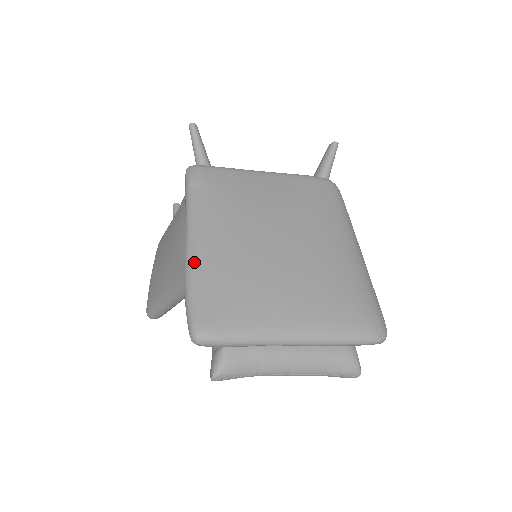
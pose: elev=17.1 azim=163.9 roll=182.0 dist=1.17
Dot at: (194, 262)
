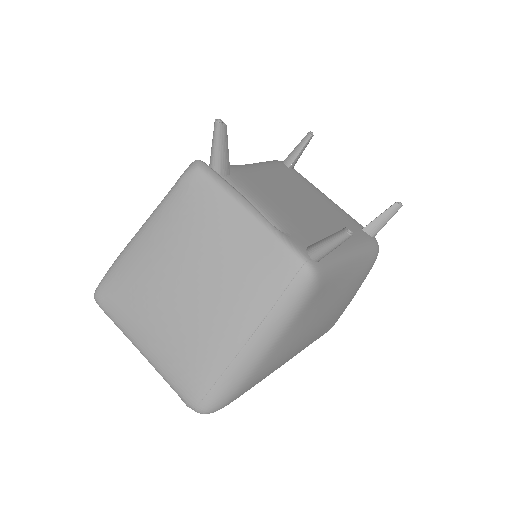
Dot at: (127, 249)
